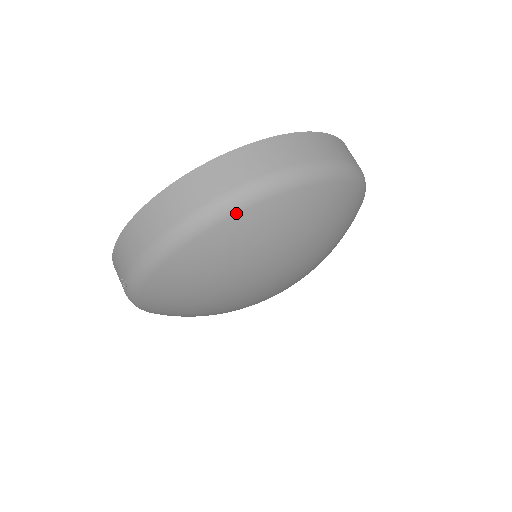
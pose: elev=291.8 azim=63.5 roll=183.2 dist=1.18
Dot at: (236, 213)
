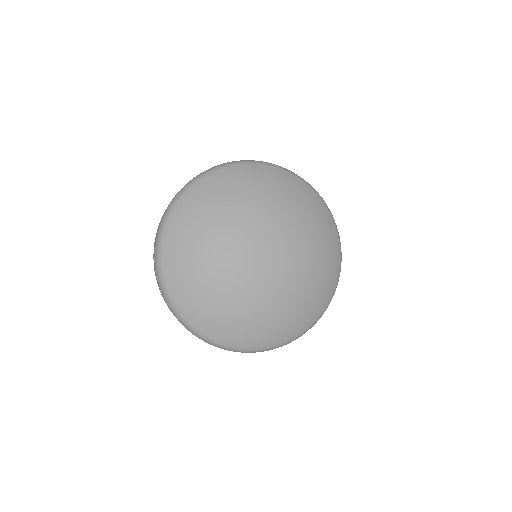
Dot at: (216, 171)
